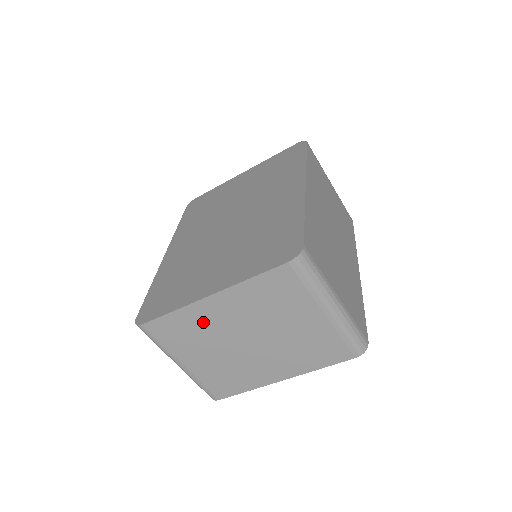
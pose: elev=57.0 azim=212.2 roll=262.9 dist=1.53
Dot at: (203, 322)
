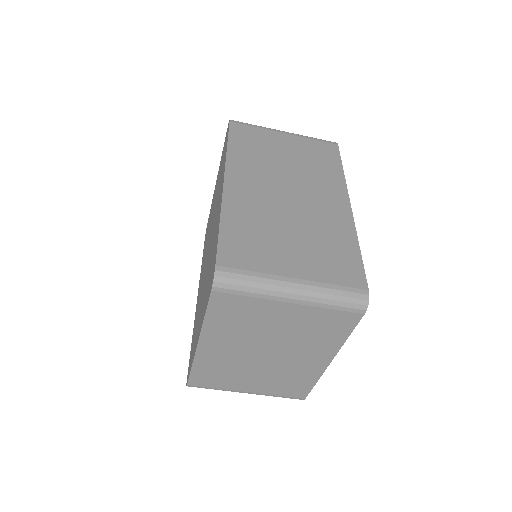
Dot at: (219, 361)
